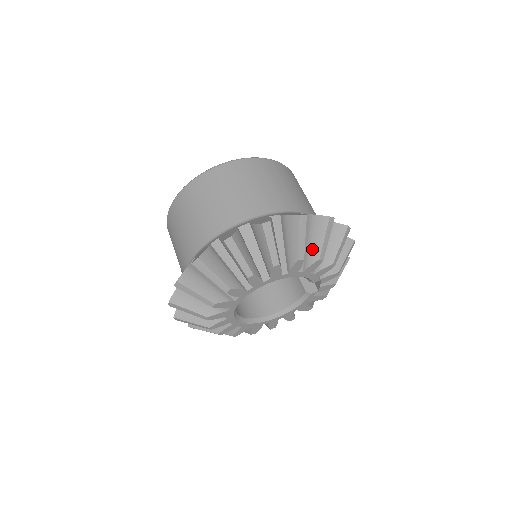
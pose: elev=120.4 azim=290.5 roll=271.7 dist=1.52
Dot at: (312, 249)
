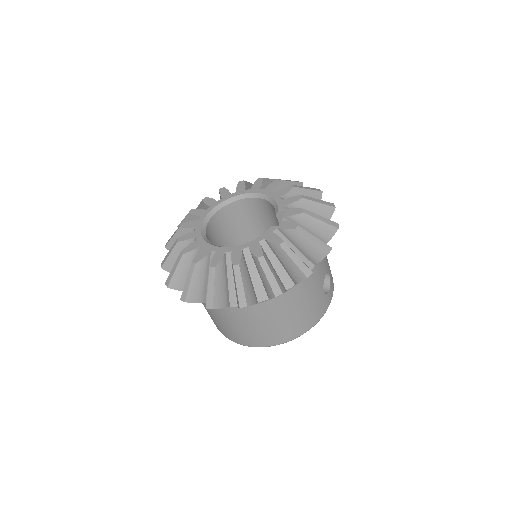
Dot at: occluded
